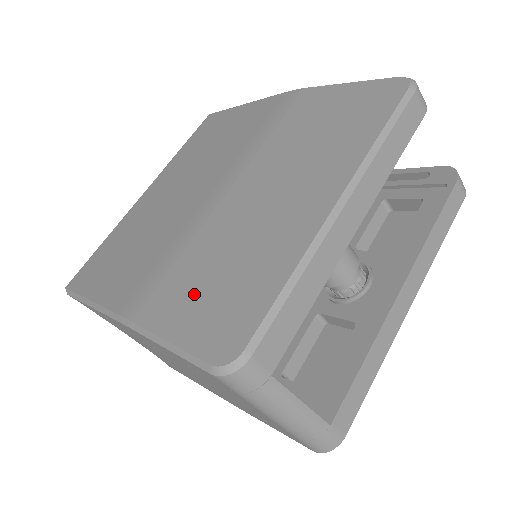
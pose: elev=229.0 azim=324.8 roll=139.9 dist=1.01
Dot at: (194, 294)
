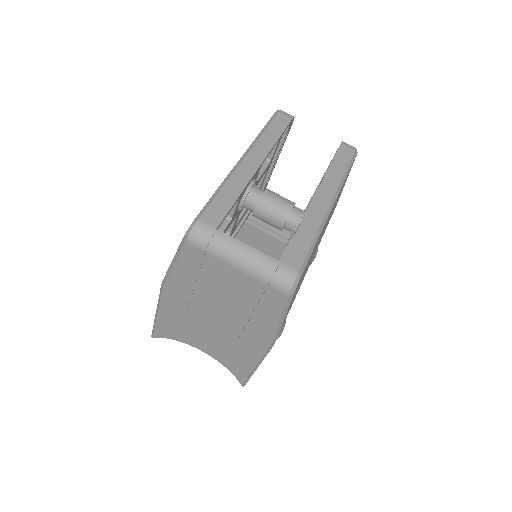
Dot at: occluded
